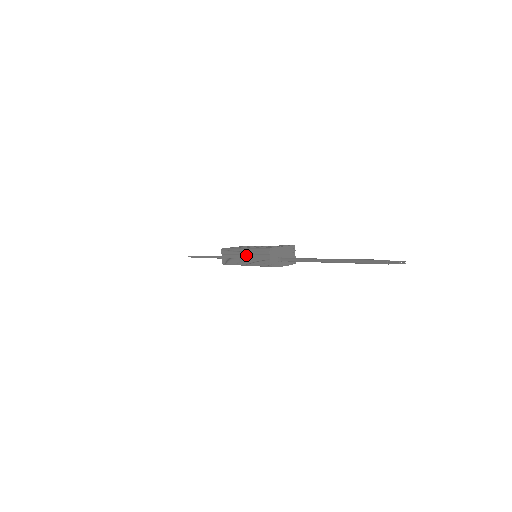
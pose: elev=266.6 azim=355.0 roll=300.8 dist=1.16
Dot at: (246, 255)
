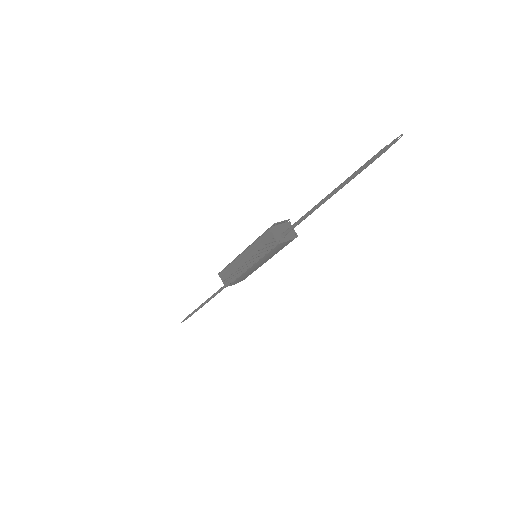
Dot at: (247, 255)
